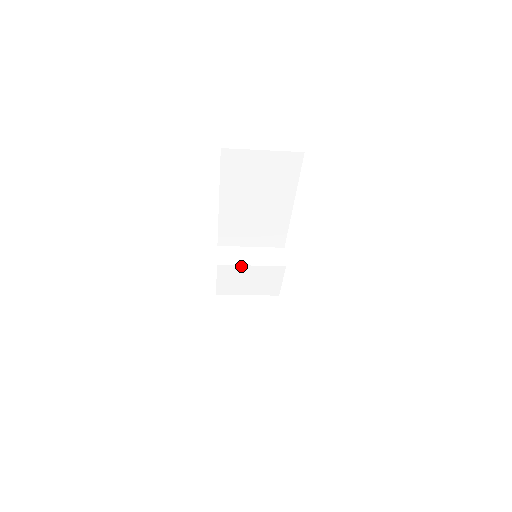
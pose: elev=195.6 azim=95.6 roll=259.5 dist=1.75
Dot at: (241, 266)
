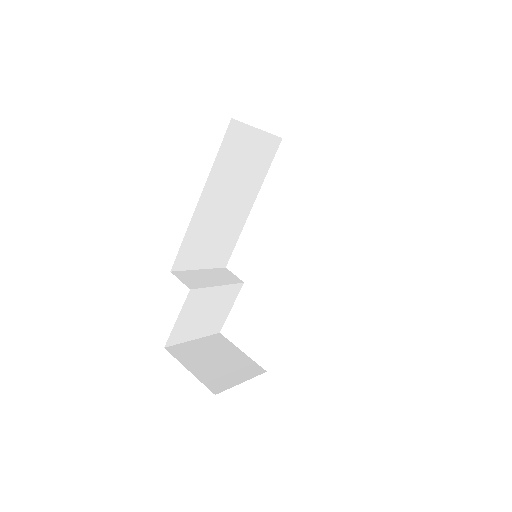
Dot at: (210, 288)
